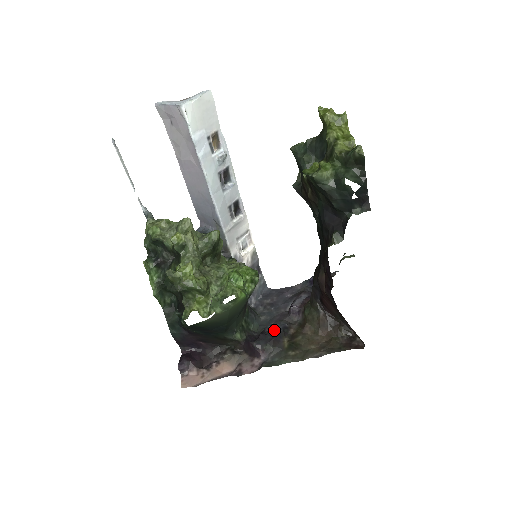
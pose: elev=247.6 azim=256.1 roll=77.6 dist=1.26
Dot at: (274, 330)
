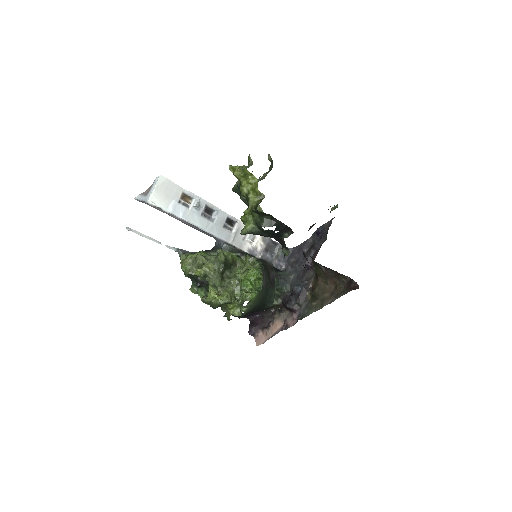
Dot at: (298, 290)
